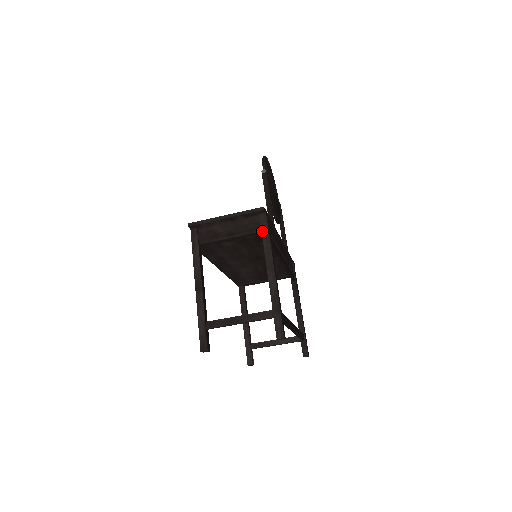
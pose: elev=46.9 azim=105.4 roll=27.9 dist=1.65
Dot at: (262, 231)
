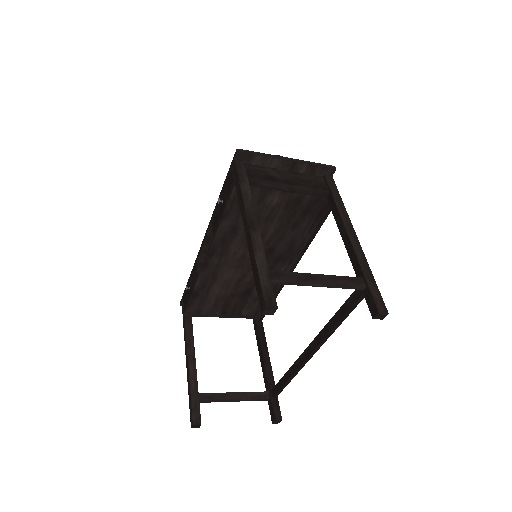
Dot at: (332, 191)
